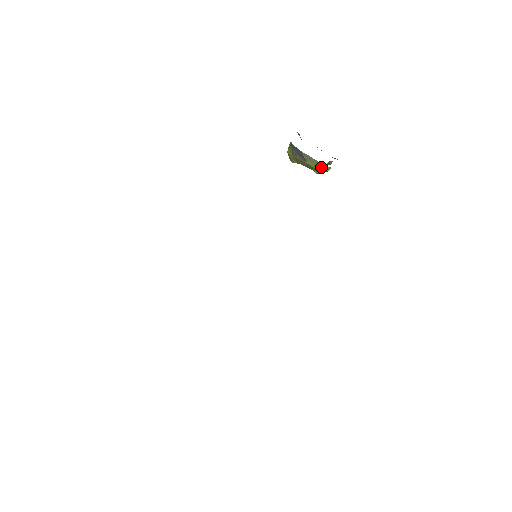
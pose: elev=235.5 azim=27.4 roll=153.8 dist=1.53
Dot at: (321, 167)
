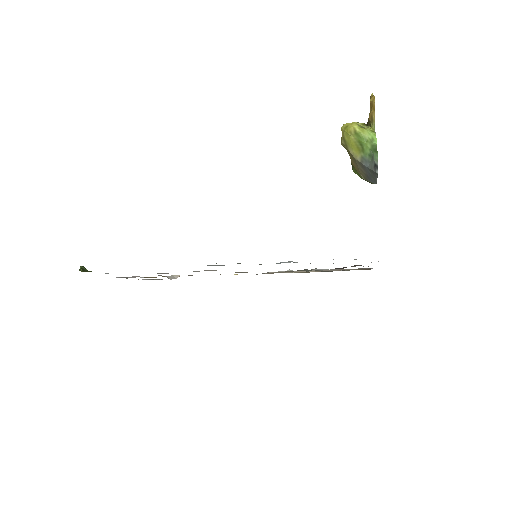
Dot at: (367, 181)
